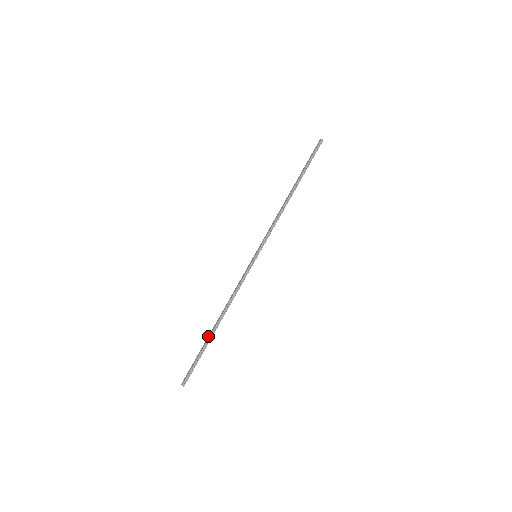
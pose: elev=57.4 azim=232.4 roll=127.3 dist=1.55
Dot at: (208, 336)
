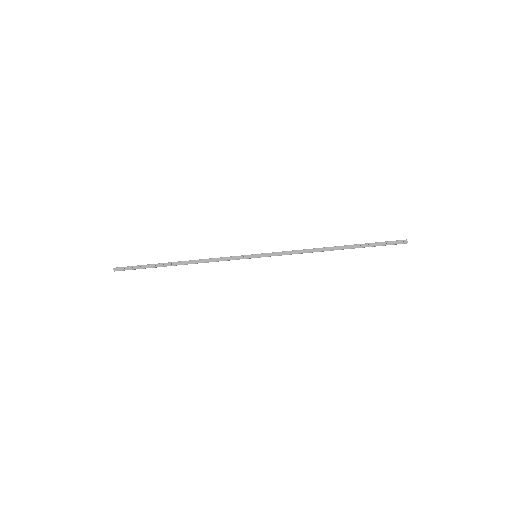
Dot at: (164, 264)
